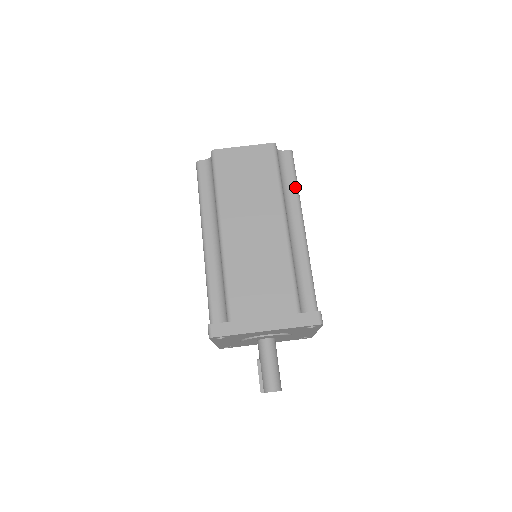
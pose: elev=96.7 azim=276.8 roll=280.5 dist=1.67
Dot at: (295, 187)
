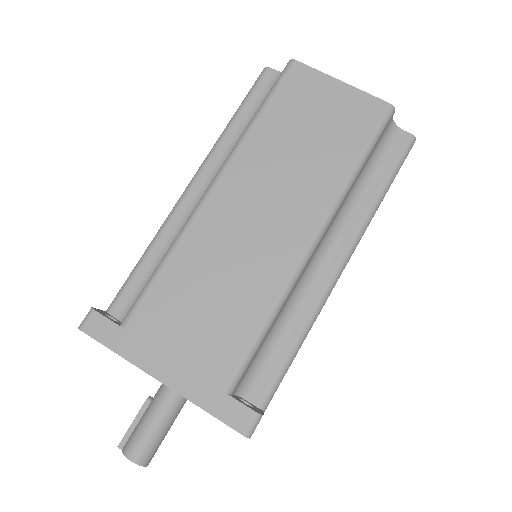
Dot at: (377, 195)
